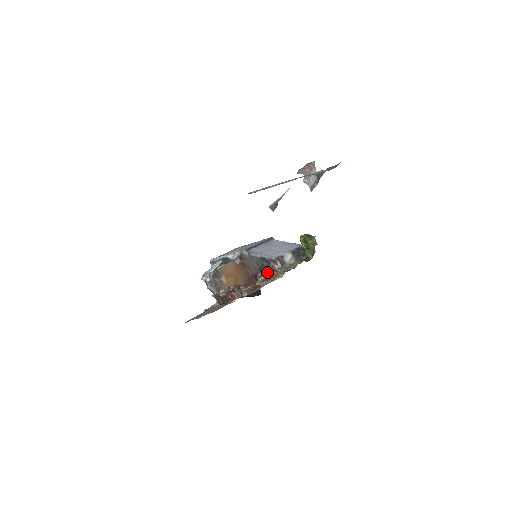
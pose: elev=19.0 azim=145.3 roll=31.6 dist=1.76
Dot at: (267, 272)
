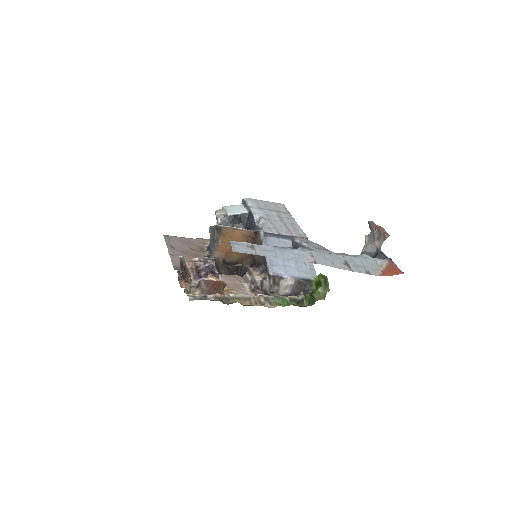
Dot at: (253, 278)
